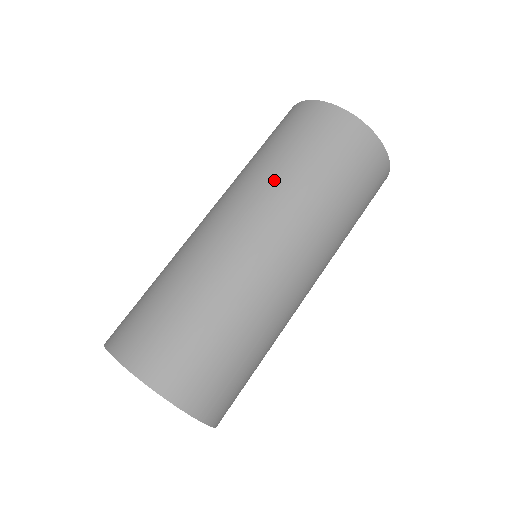
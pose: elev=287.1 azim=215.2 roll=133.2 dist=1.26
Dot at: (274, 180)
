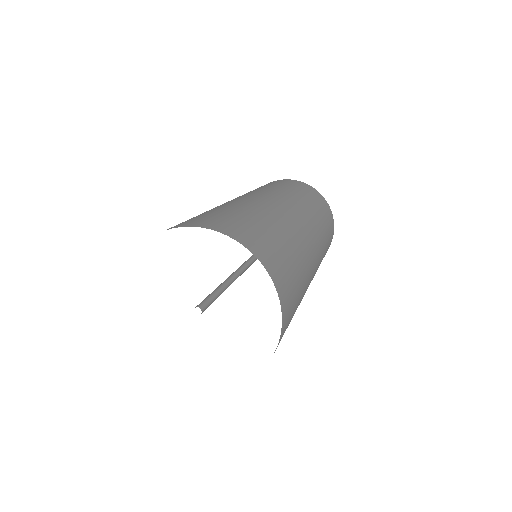
Dot at: (285, 192)
